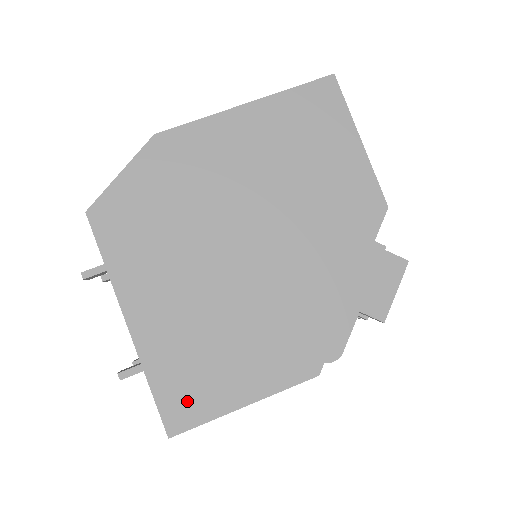
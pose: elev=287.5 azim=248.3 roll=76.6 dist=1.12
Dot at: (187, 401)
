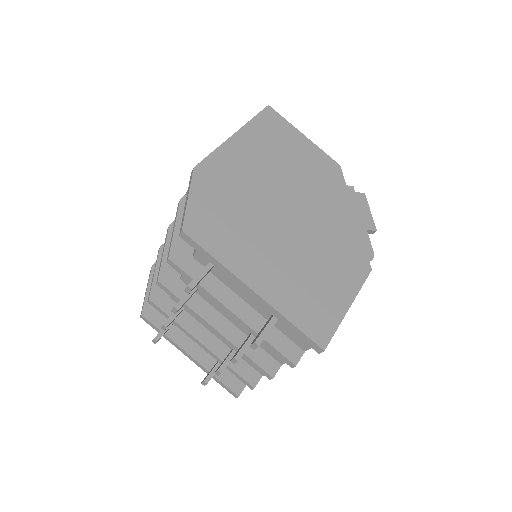
Dot at: (319, 321)
